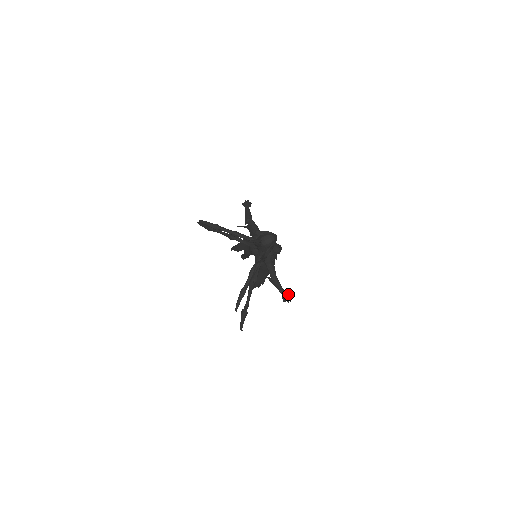
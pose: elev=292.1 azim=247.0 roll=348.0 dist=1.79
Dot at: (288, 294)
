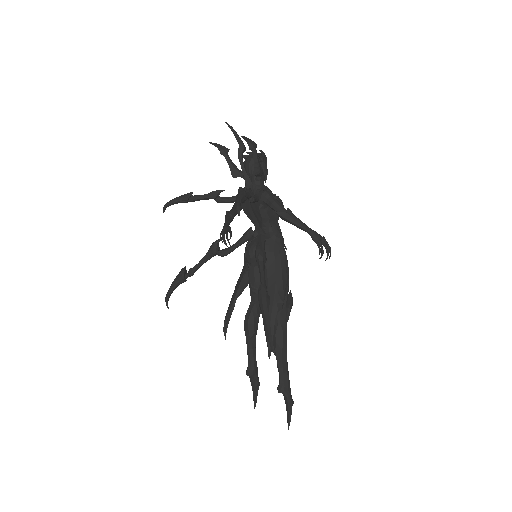
Dot at: (319, 235)
